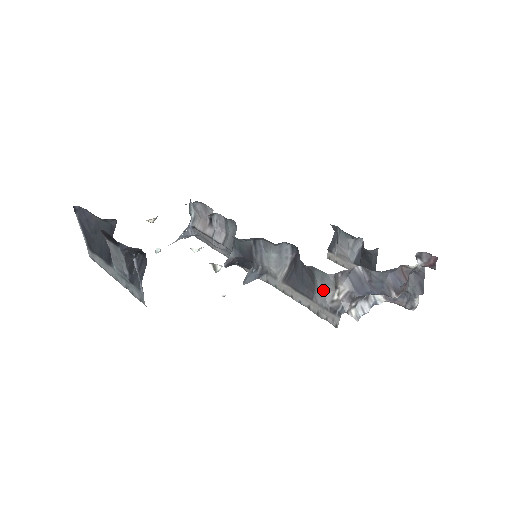
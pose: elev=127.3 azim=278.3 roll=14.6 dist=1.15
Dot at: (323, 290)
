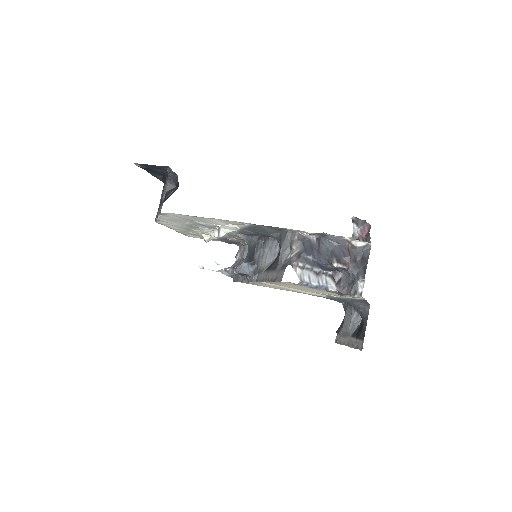
Dot at: (282, 253)
